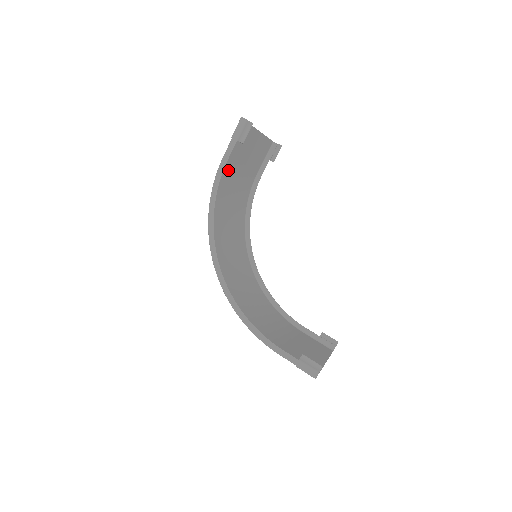
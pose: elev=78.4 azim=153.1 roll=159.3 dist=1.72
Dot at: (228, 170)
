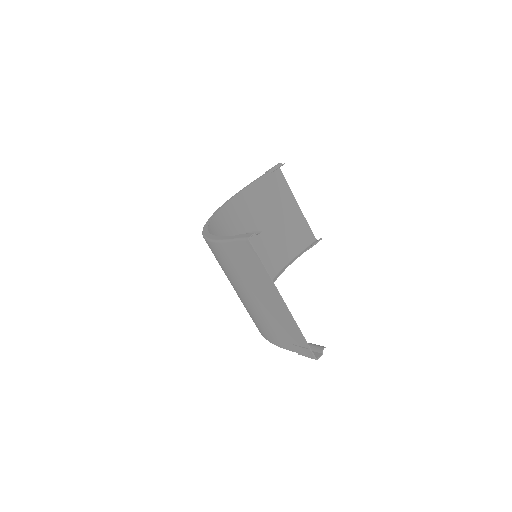
Dot at: (258, 203)
